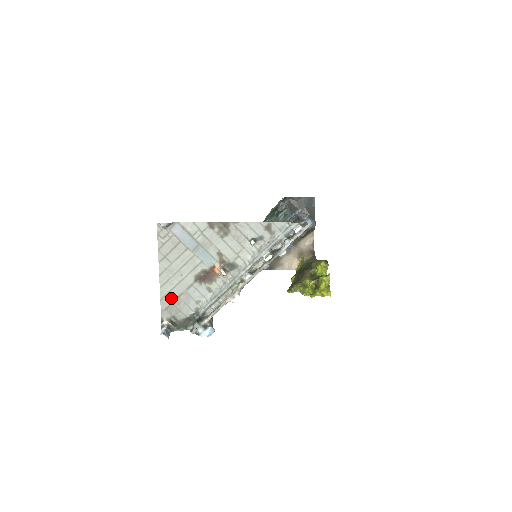
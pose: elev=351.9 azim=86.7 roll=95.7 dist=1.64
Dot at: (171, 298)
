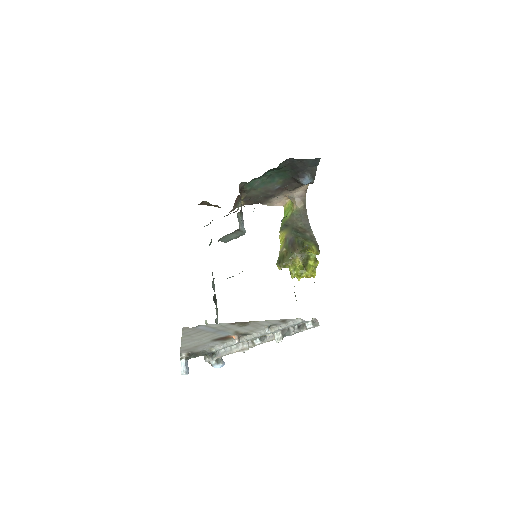
Dot at: (190, 347)
